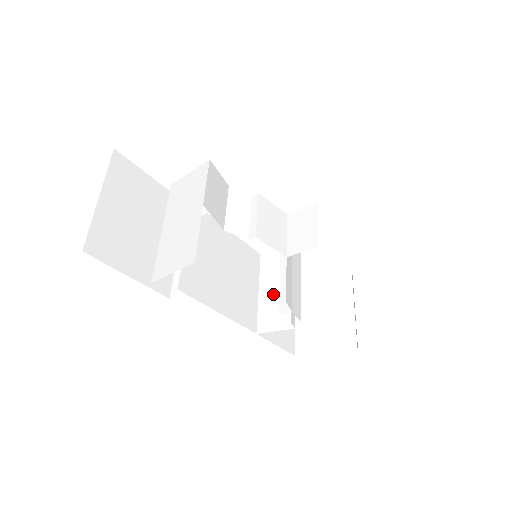
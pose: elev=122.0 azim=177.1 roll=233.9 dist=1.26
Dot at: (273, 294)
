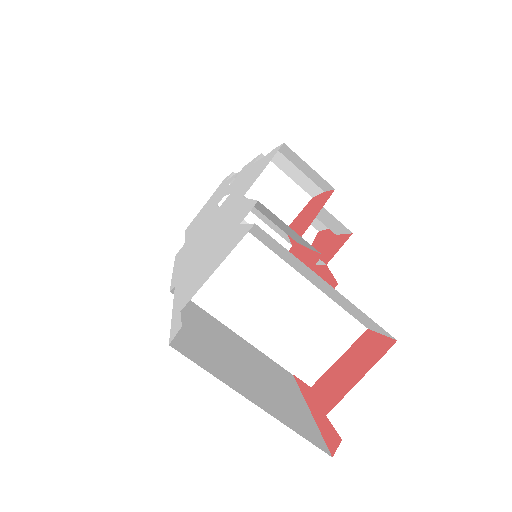
Dot at: occluded
